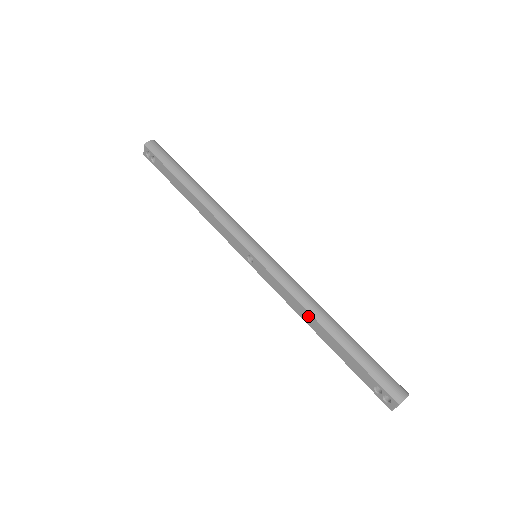
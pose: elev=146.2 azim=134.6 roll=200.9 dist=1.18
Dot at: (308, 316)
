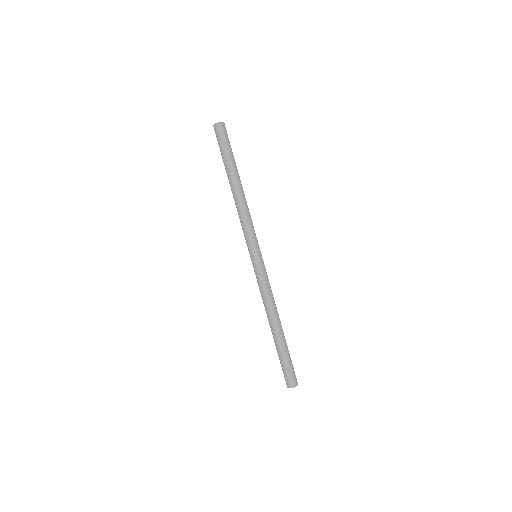
Dot at: occluded
